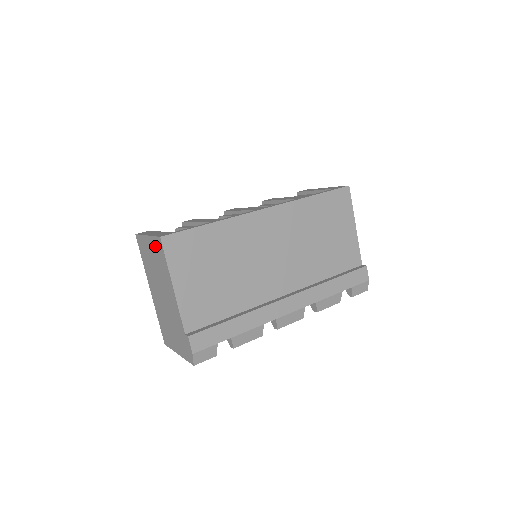
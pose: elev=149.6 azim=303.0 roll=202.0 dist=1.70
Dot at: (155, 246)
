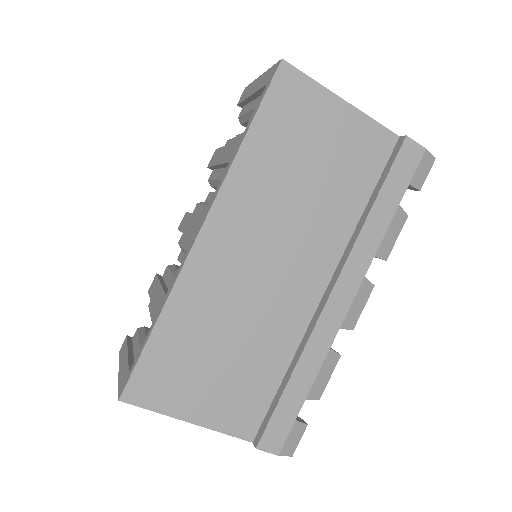
Dot at: occluded
